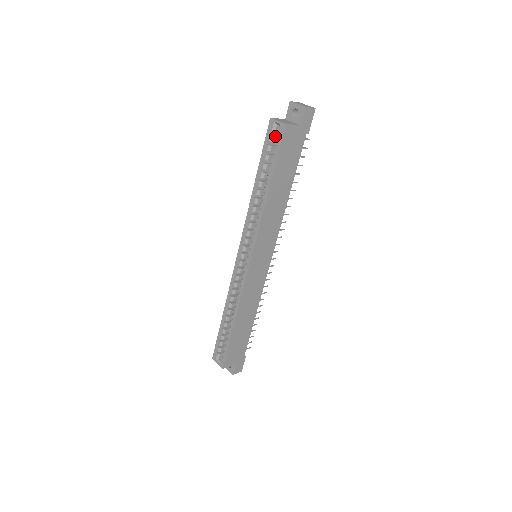
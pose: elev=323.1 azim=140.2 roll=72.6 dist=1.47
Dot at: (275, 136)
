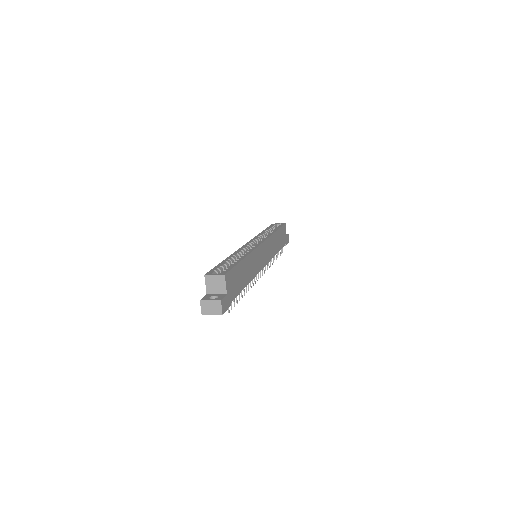
Dot at: occluded
